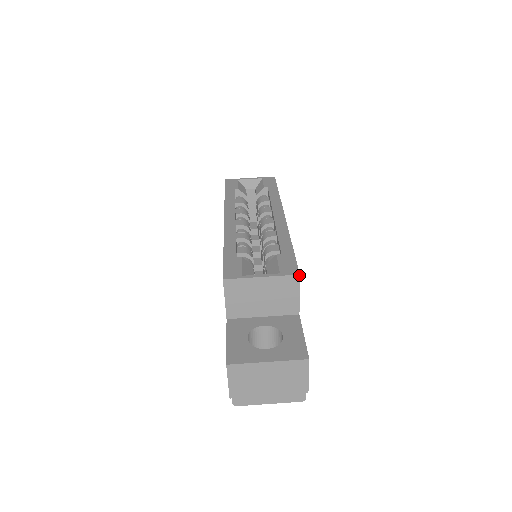
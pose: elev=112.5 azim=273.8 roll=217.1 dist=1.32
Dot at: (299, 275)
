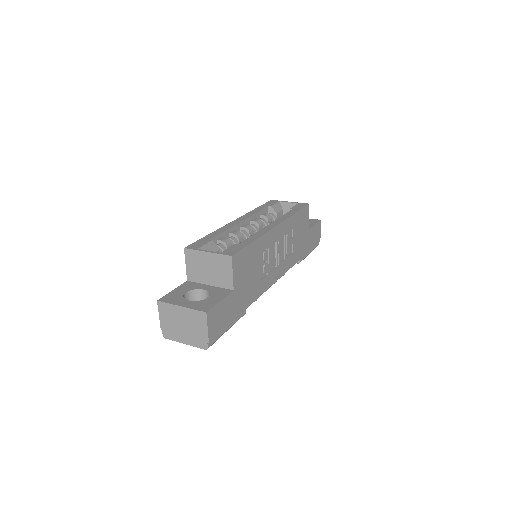
Dot at: (231, 256)
